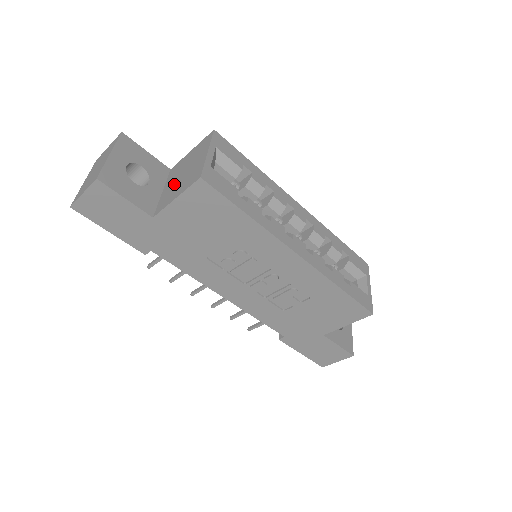
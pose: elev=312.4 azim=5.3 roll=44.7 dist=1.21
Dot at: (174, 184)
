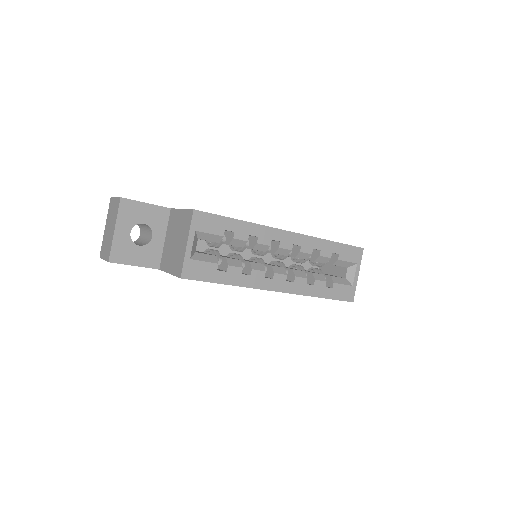
Dot at: (170, 246)
